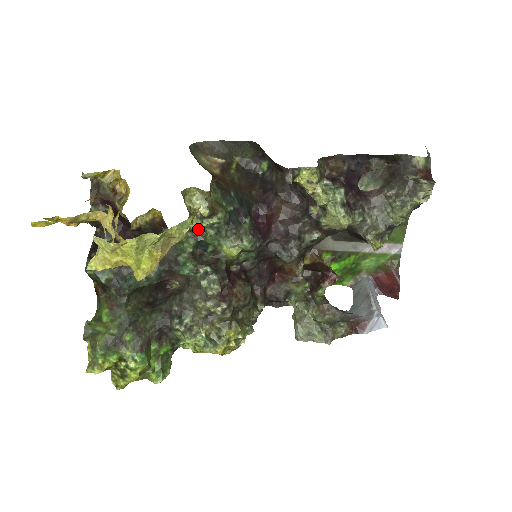
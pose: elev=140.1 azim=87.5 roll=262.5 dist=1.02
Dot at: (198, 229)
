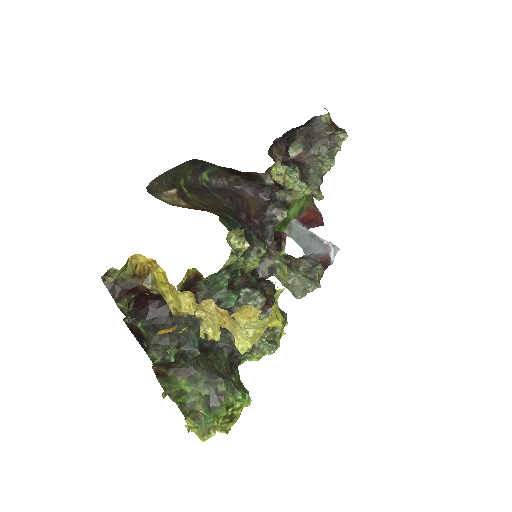
Dot at: (229, 263)
